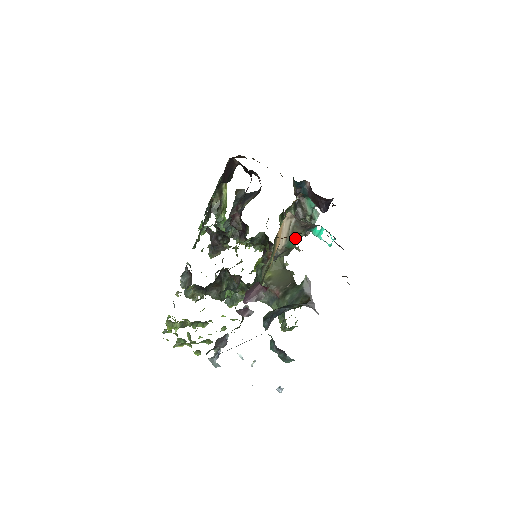
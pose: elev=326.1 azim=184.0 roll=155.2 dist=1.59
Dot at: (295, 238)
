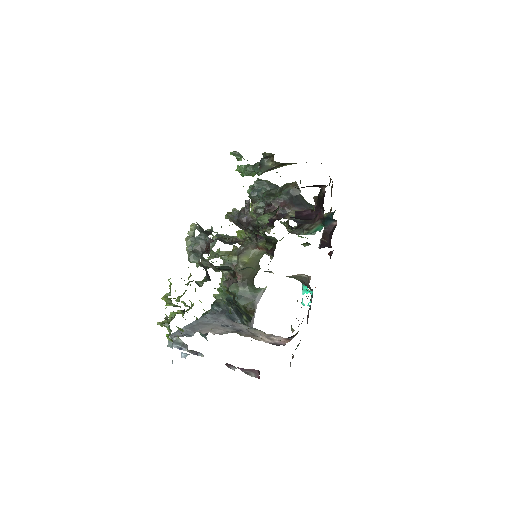
Dot at: (291, 277)
